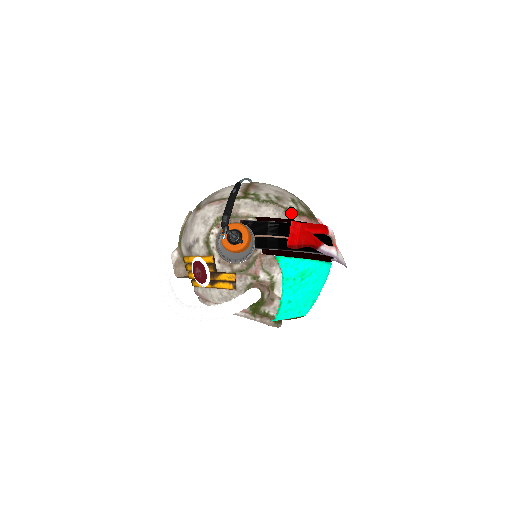
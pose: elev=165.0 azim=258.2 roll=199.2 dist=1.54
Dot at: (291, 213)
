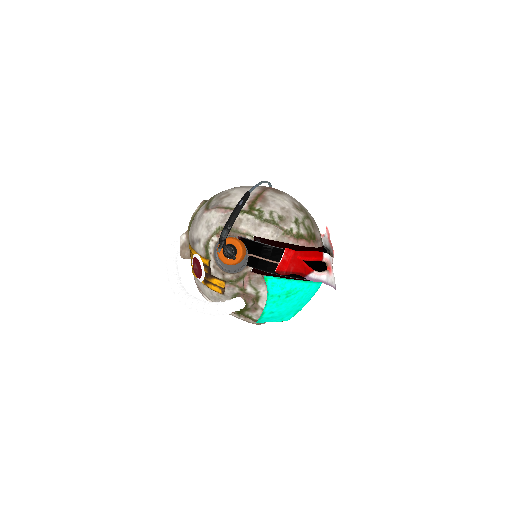
Dot at: (289, 236)
